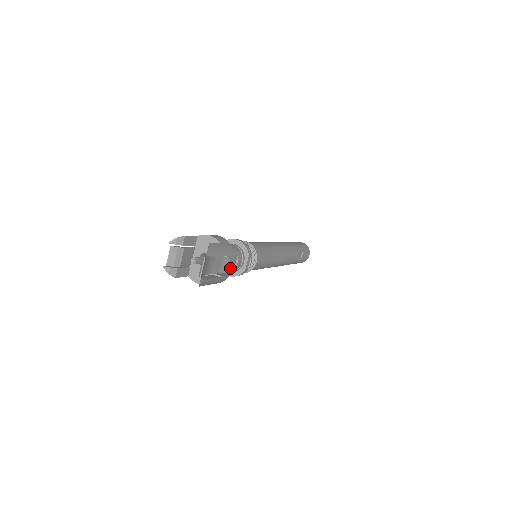
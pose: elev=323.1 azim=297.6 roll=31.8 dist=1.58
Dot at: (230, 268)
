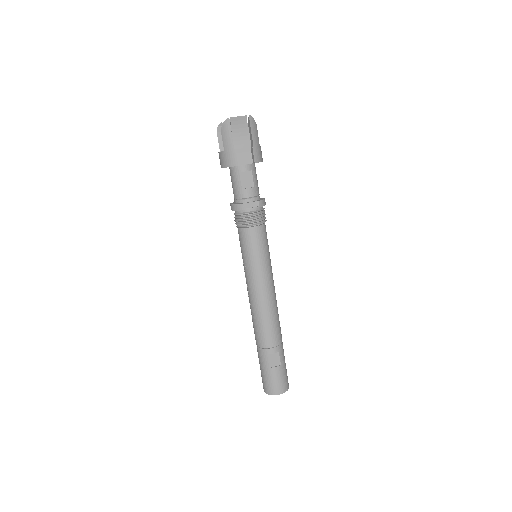
Dot at: (241, 180)
